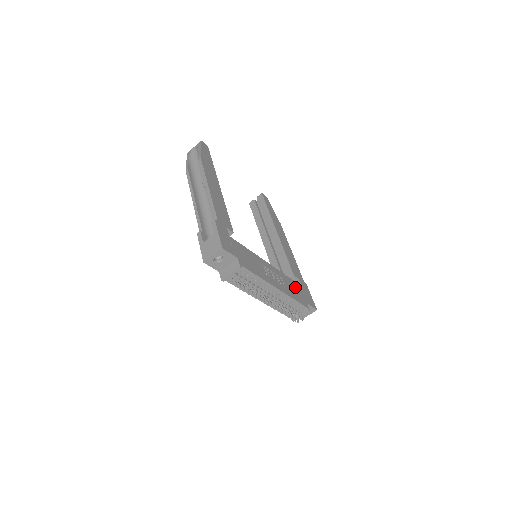
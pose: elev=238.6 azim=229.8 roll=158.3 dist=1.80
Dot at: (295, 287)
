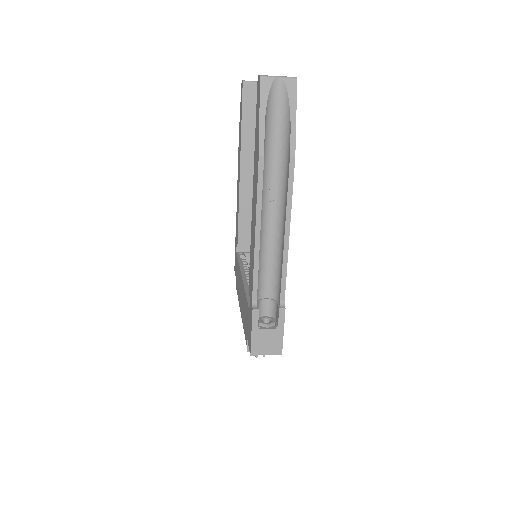
Dot at: occluded
